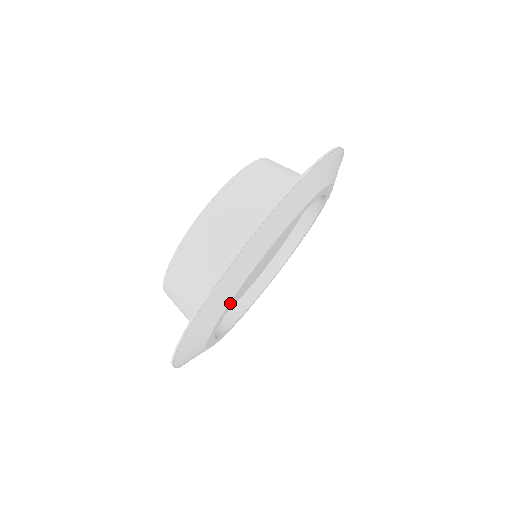
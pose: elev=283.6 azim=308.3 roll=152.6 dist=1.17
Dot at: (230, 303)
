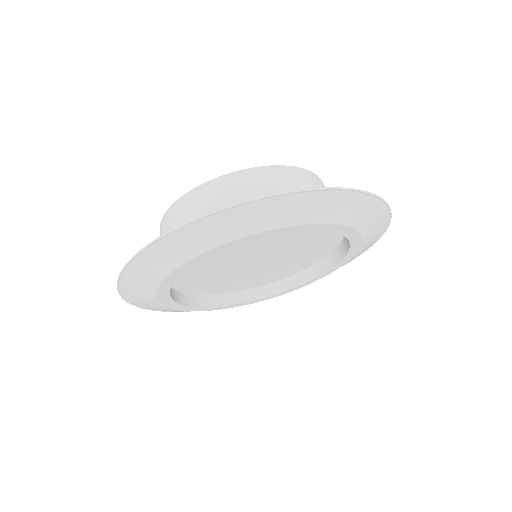
Dot at: (168, 279)
